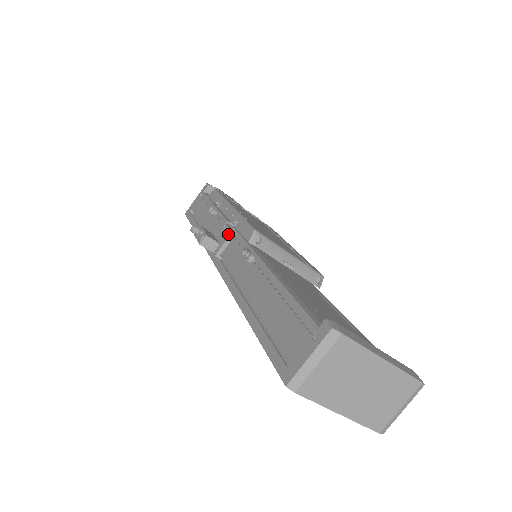
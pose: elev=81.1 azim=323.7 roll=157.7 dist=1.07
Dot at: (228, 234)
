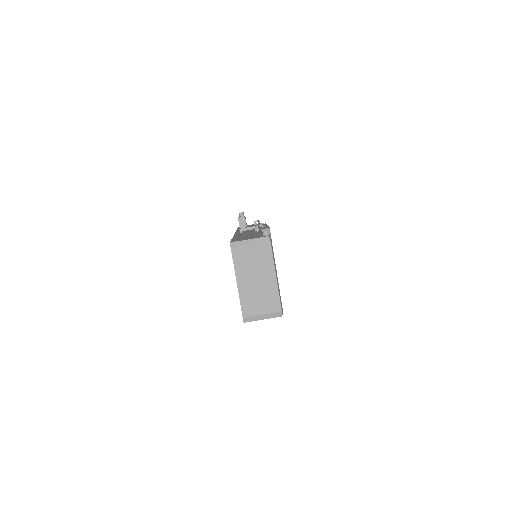
Dot at: occluded
